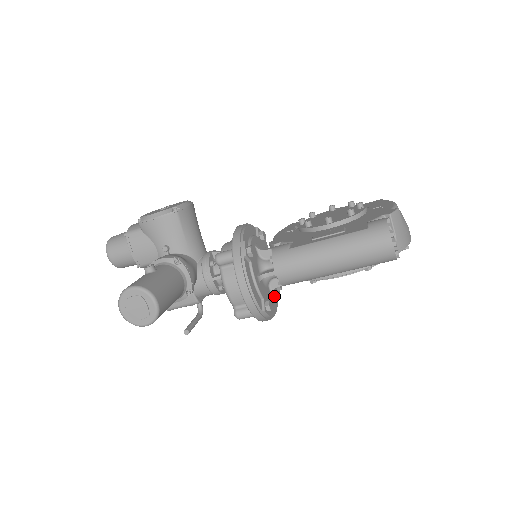
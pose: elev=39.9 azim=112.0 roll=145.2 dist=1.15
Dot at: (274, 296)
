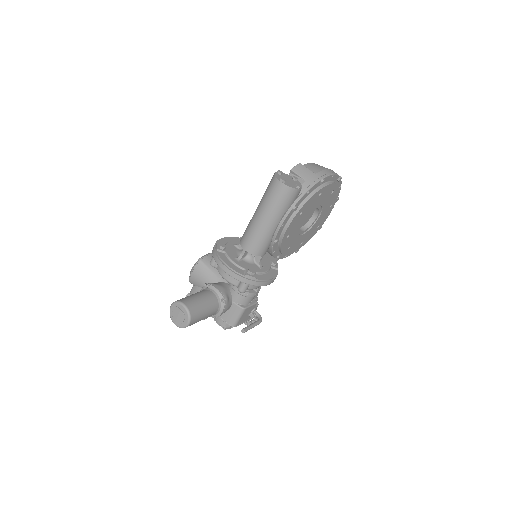
Dot at: (266, 269)
